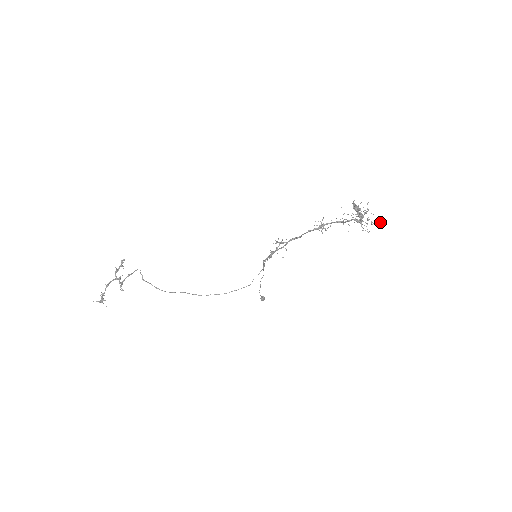
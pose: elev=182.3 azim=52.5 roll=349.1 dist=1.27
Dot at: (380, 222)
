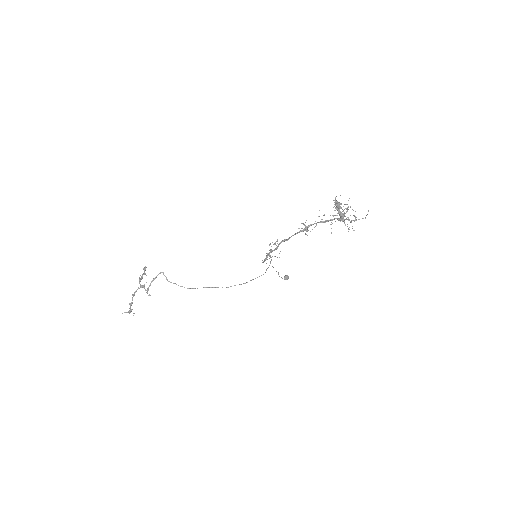
Dot at: occluded
